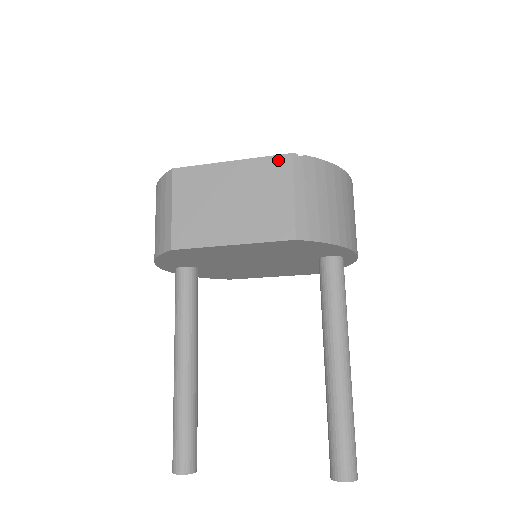
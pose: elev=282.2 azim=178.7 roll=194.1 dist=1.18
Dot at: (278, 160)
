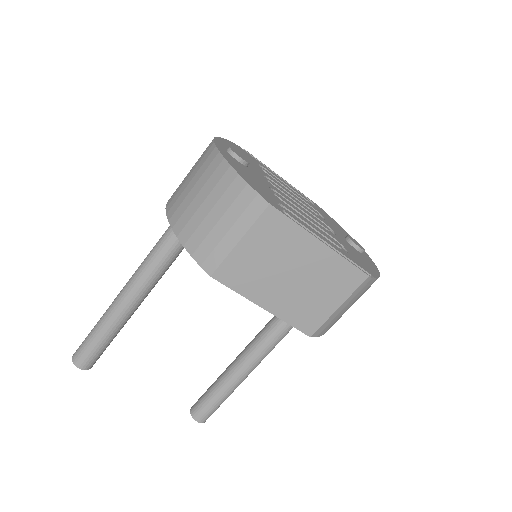
Dot at: (355, 273)
